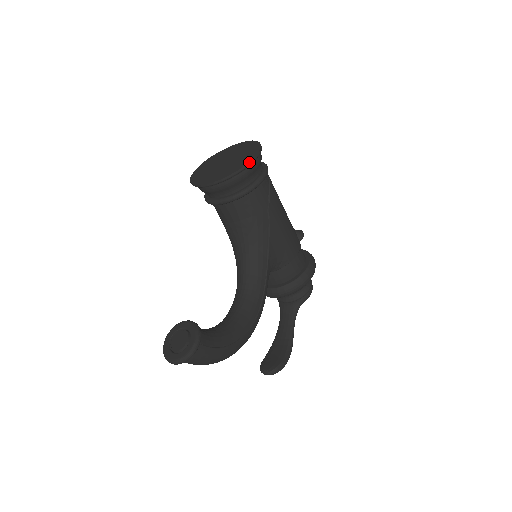
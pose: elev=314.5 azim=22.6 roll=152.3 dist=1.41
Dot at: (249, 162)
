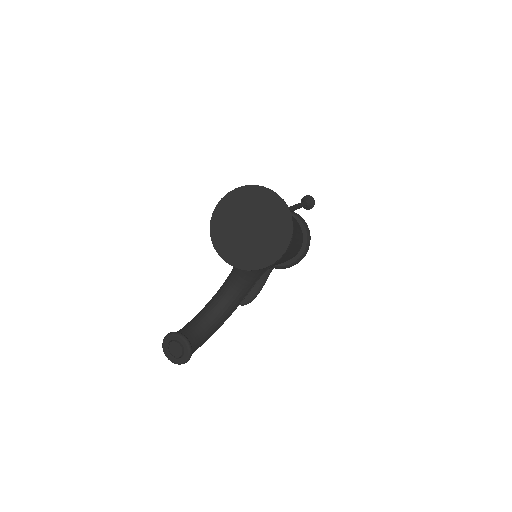
Dot at: occluded
